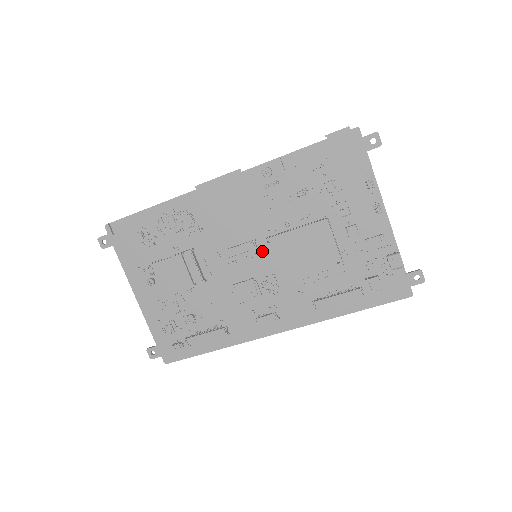
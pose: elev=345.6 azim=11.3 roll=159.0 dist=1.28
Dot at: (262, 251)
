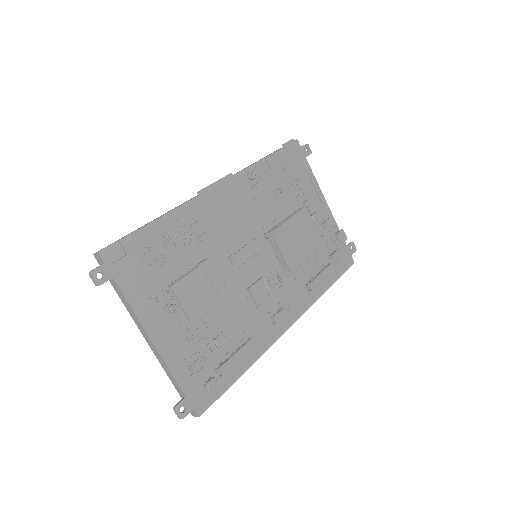
Dot at: (262, 249)
